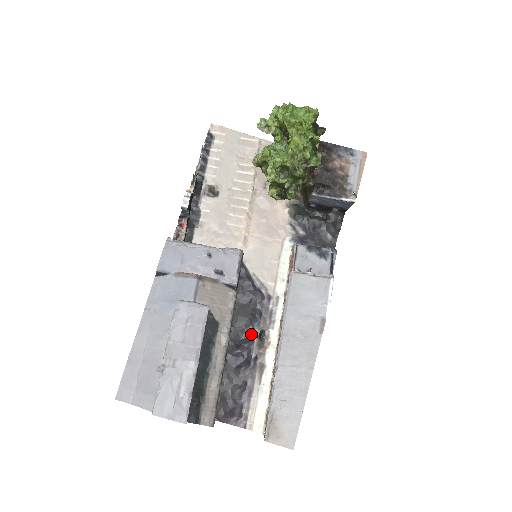
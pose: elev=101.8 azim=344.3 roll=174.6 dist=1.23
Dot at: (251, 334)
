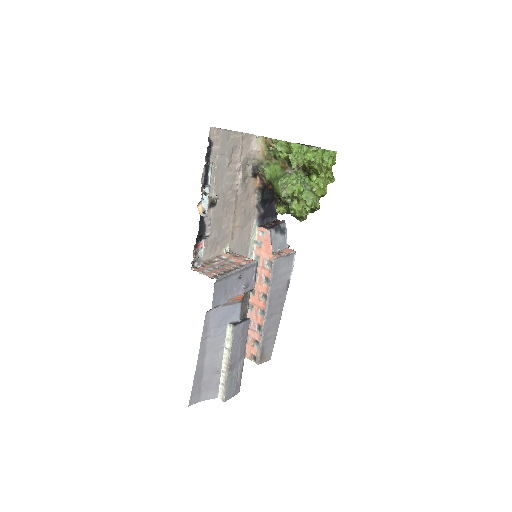
Dot at: occluded
